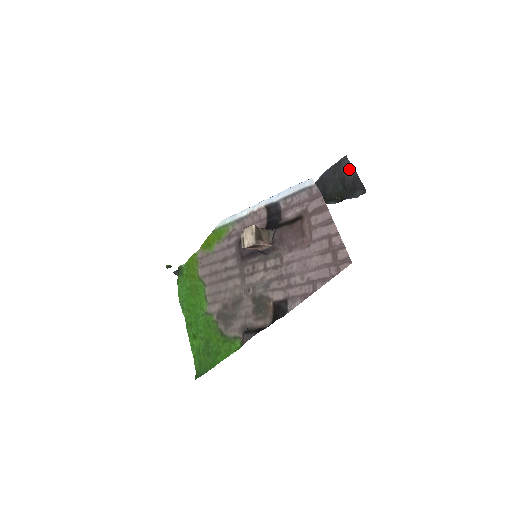
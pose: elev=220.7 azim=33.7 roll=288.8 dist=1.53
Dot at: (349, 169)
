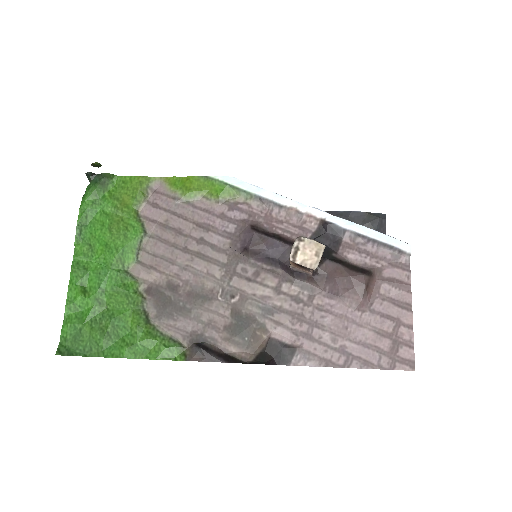
Dot at: (382, 230)
